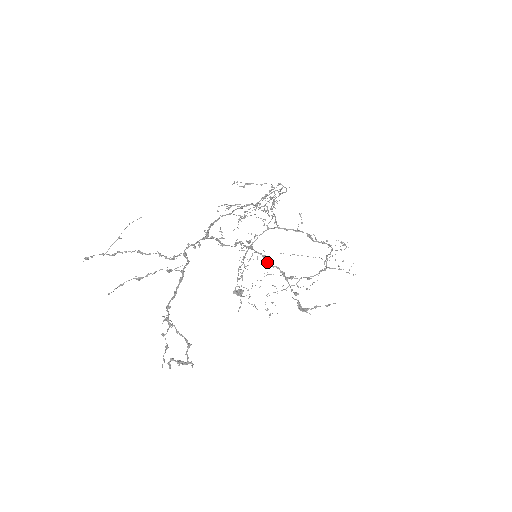
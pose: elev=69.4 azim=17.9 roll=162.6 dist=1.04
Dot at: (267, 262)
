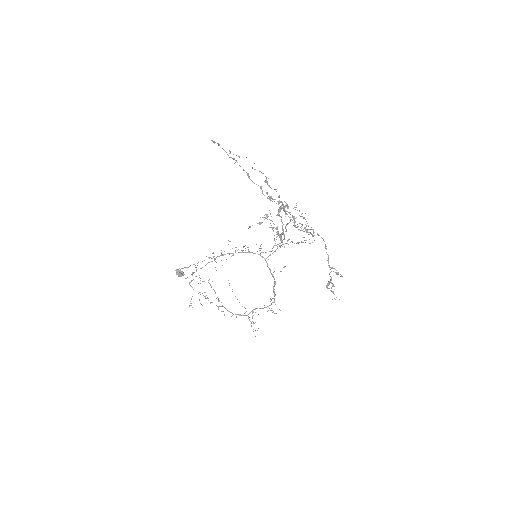
Dot at: (326, 249)
